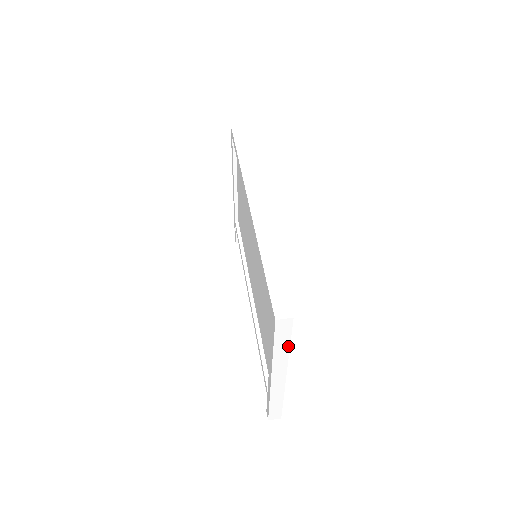
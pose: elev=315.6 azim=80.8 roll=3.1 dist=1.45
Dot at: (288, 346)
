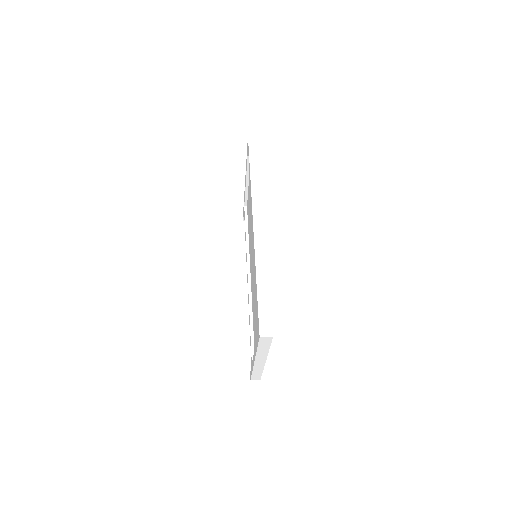
Dot at: (268, 348)
